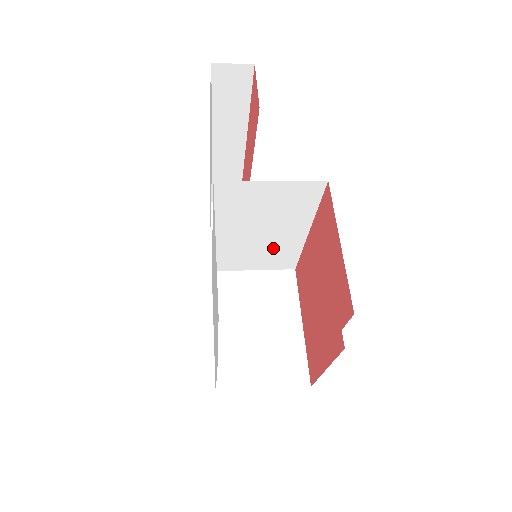
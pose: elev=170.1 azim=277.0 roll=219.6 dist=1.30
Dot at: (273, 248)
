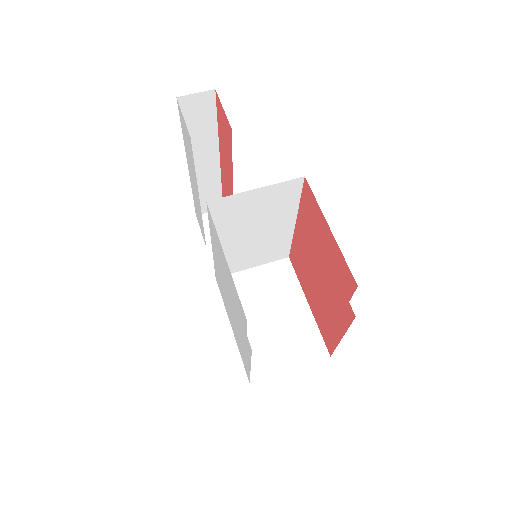
Dot at: (267, 244)
